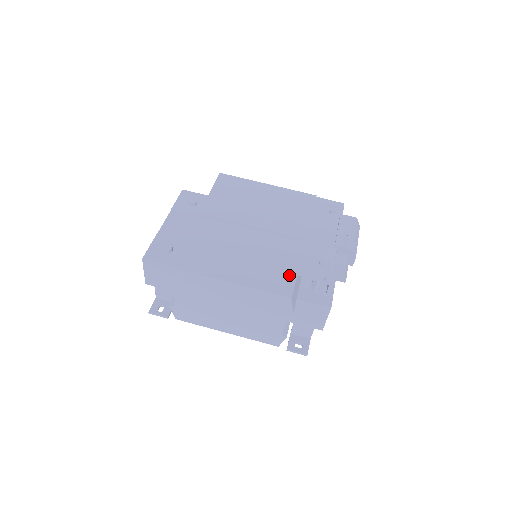
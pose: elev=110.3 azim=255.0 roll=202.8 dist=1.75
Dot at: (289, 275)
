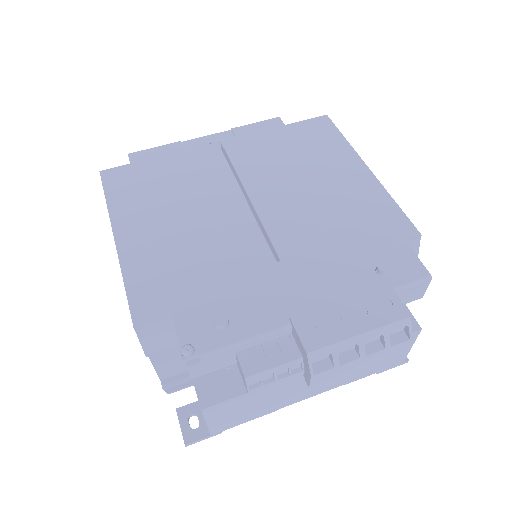
Dot at: occluded
